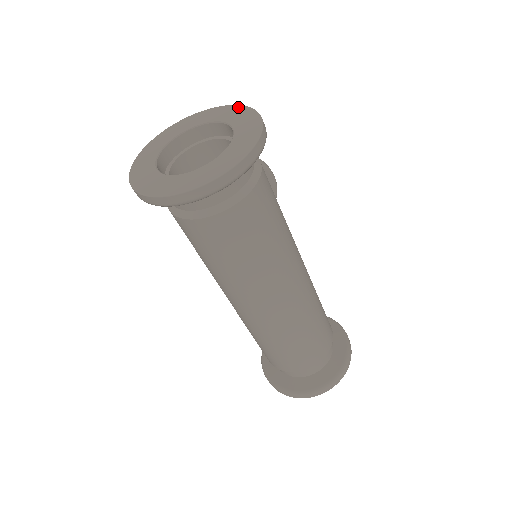
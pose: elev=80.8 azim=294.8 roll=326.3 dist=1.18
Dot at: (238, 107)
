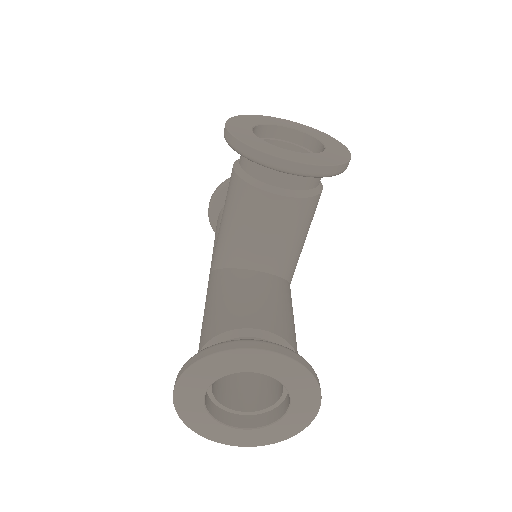
Dot at: (314, 386)
